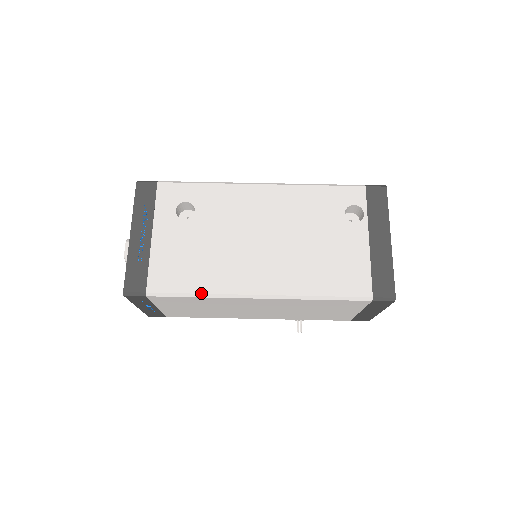
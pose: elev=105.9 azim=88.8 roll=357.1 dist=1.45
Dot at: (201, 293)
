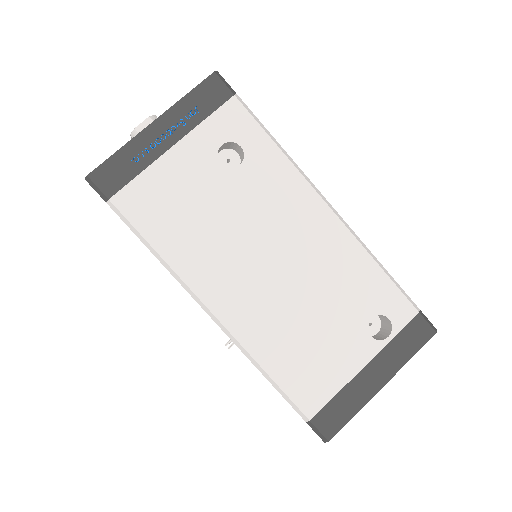
Dot at: (161, 255)
